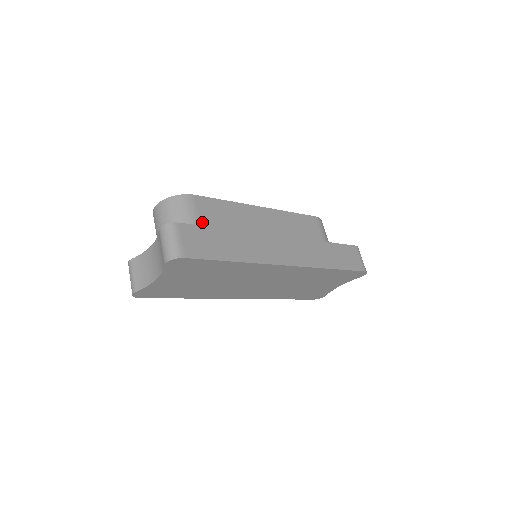
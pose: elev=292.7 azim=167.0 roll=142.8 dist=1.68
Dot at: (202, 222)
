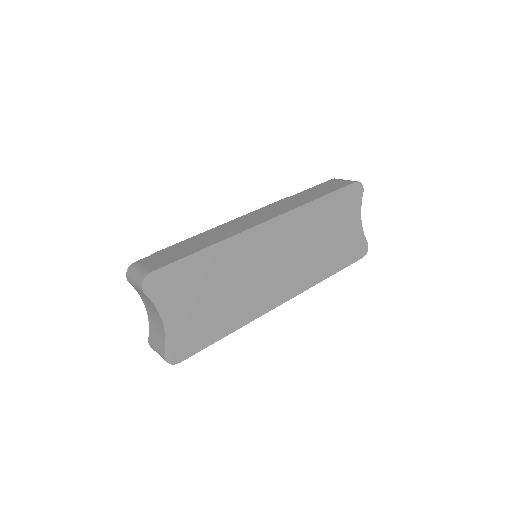
Dot at: occluded
